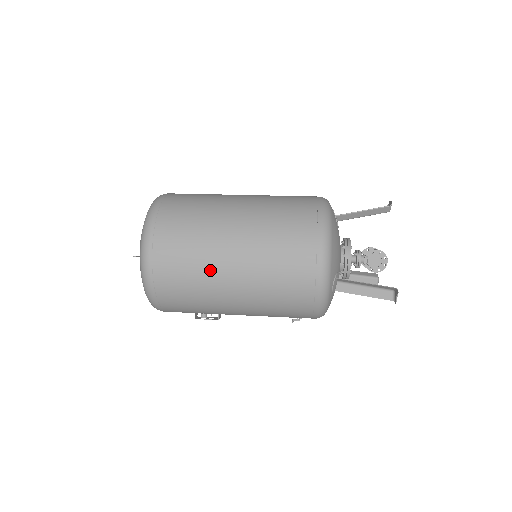
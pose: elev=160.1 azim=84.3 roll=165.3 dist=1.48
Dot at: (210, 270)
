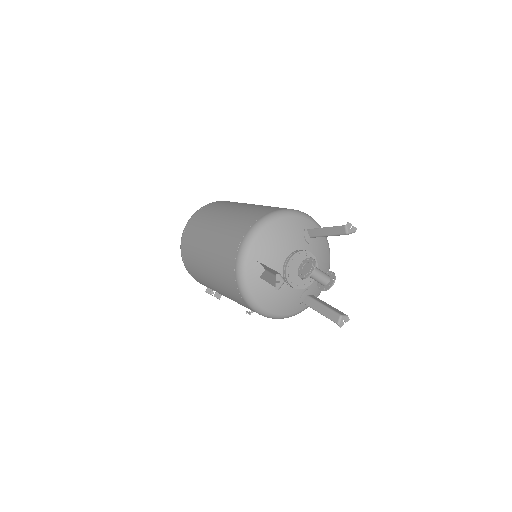
Dot at: (202, 235)
